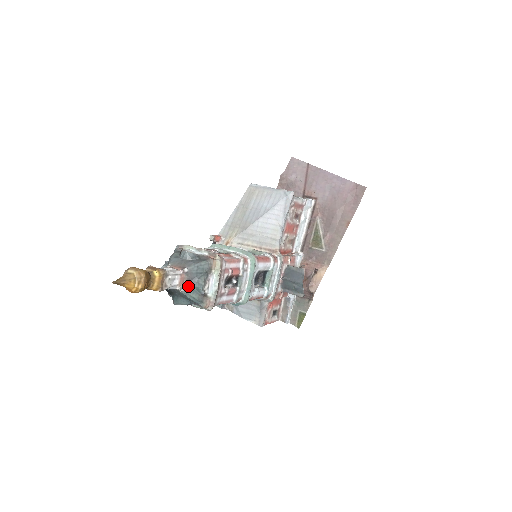
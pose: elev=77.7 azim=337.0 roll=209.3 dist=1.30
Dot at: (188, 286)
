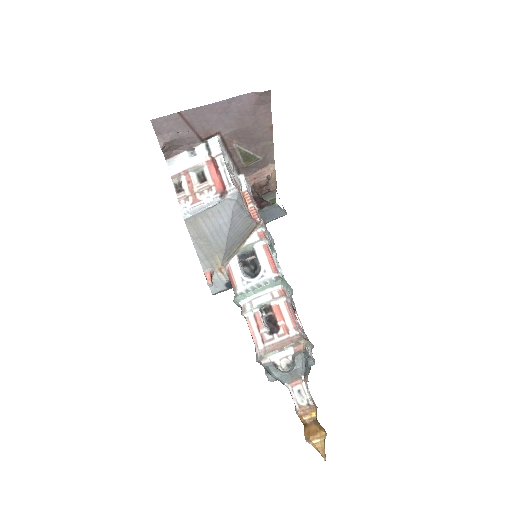
Dot at: (308, 374)
